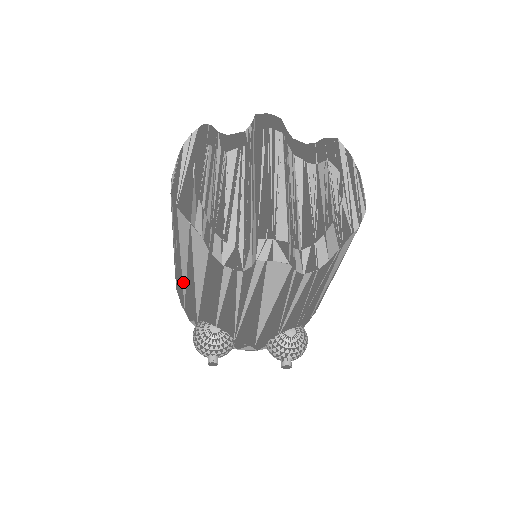
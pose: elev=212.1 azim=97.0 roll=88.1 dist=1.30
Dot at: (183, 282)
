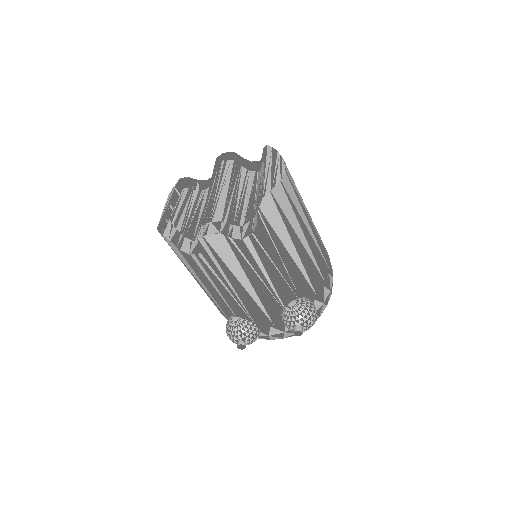
Dot at: occluded
